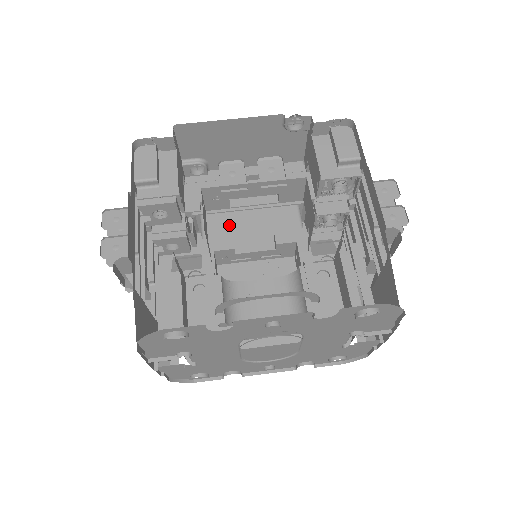
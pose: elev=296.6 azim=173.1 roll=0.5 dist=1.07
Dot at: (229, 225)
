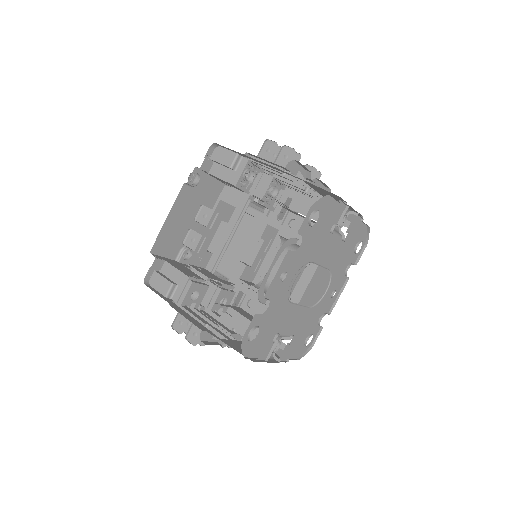
Dot at: (233, 258)
